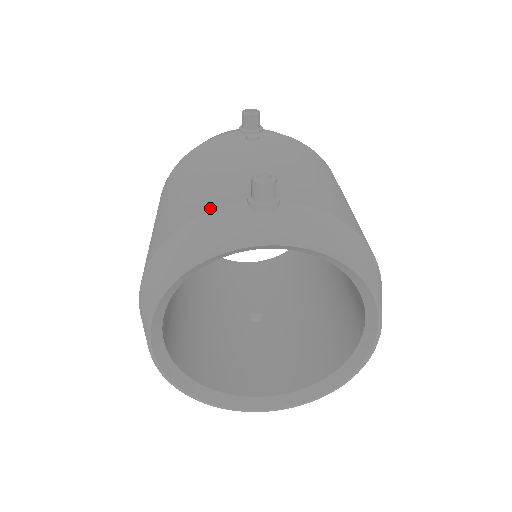
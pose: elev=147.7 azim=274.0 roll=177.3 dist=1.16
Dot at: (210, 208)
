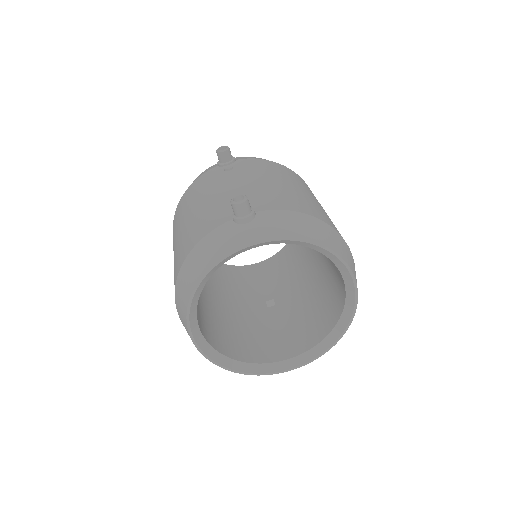
Dot at: (208, 230)
